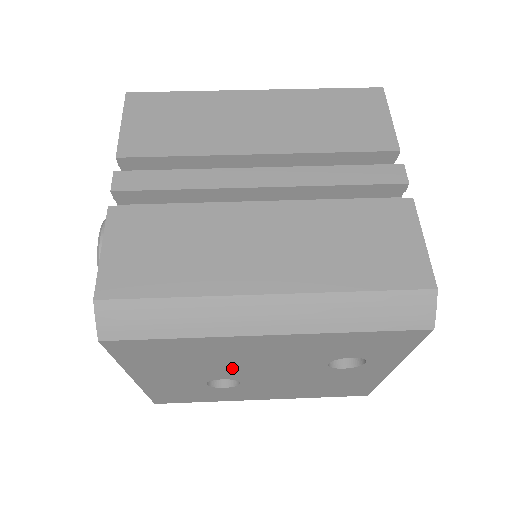
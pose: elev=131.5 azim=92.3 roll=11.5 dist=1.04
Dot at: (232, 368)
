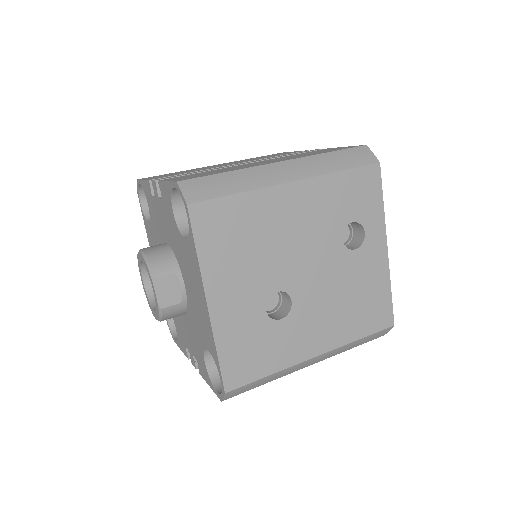
Dot at: (280, 259)
